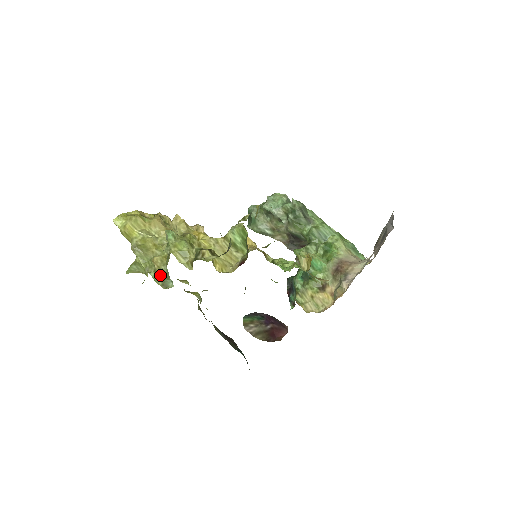
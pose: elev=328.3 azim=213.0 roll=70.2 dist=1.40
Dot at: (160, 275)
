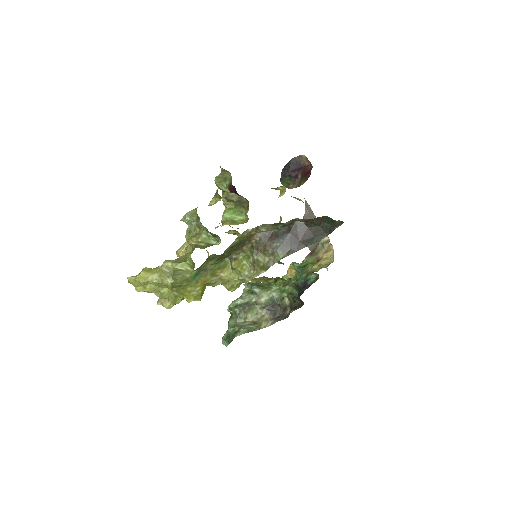
Dot at: (203, 246)
